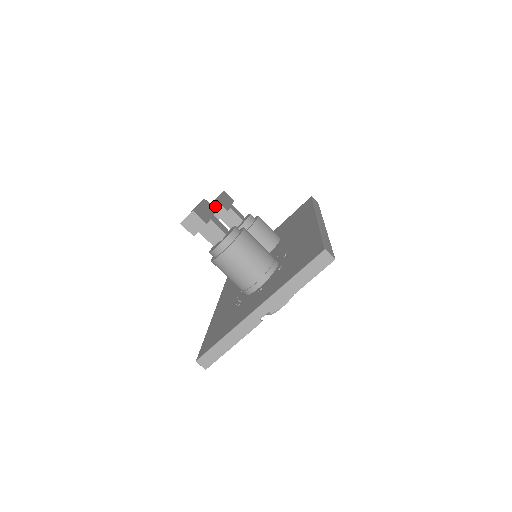
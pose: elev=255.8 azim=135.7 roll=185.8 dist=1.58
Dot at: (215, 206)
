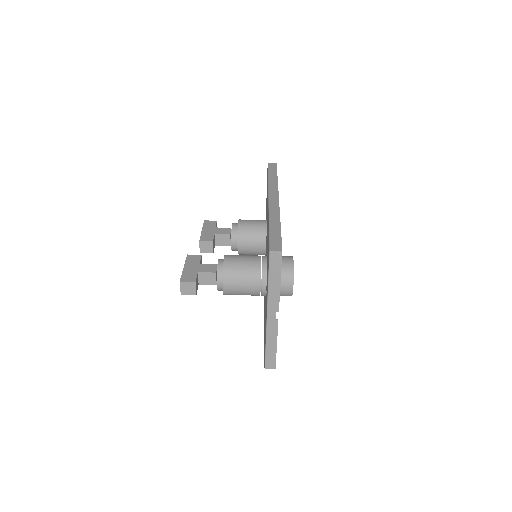
Dot at: (202, 245)
